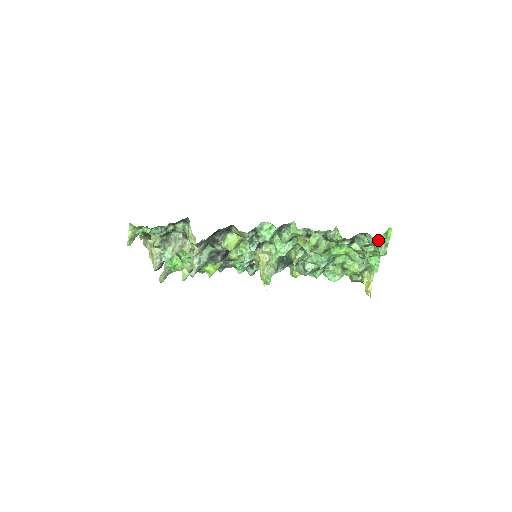
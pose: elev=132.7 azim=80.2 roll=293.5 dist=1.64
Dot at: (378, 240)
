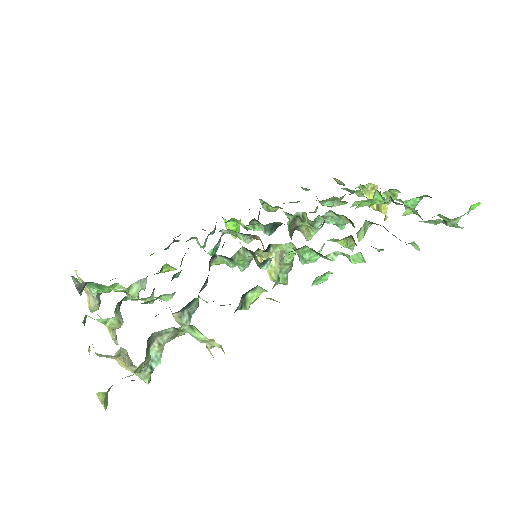
Dot at: occluded
